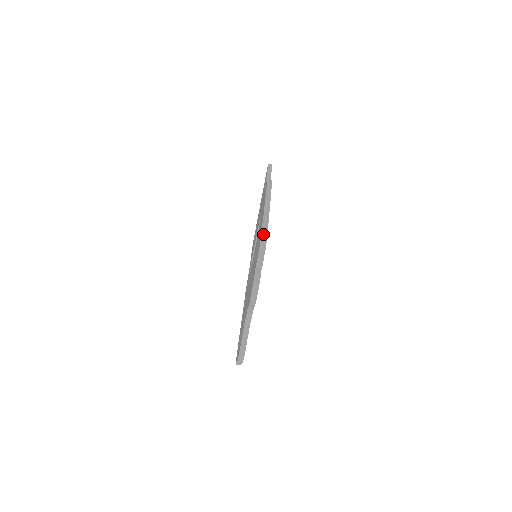
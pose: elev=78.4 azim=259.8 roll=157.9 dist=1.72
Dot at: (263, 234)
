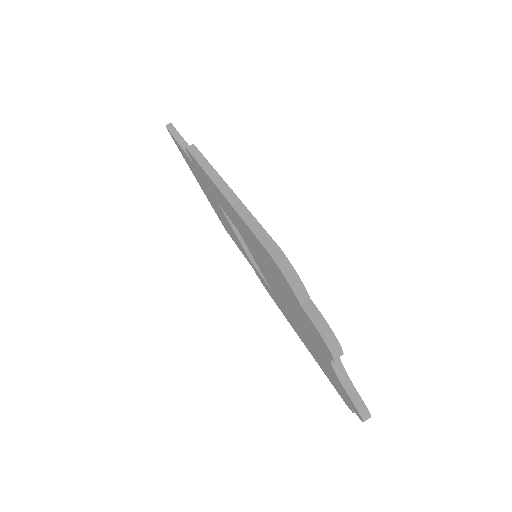
Dot at: (266, 245)
